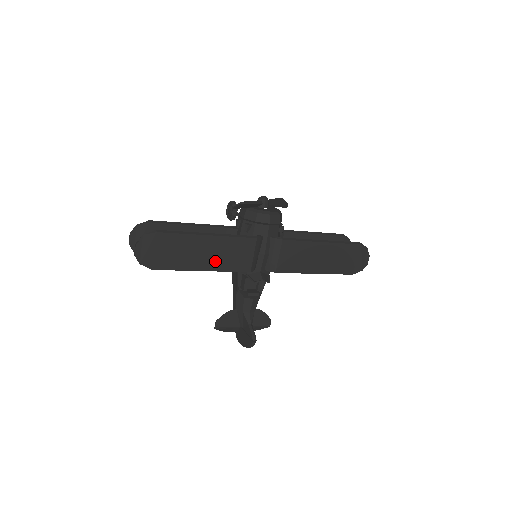
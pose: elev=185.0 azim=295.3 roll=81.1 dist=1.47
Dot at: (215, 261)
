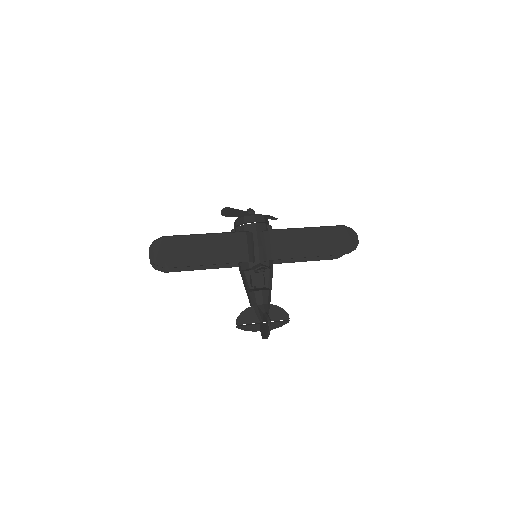
Dot at: (216, 255)
